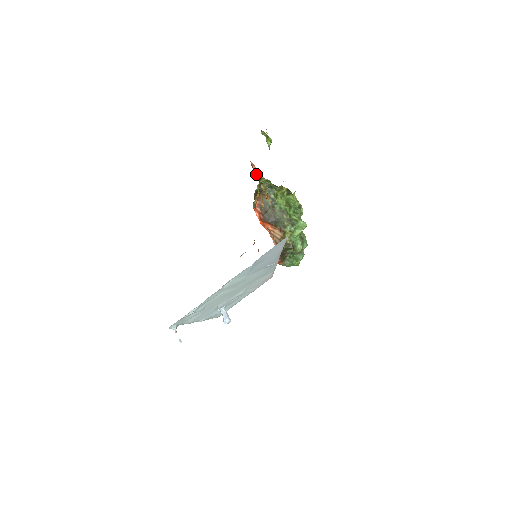
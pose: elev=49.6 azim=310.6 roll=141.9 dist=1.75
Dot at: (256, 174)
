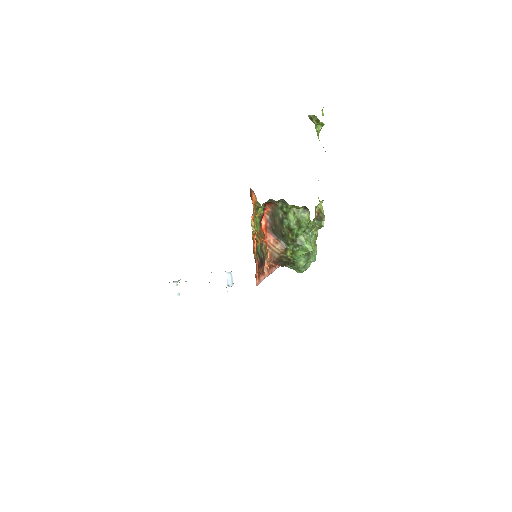
Dot at: (254, 202)
